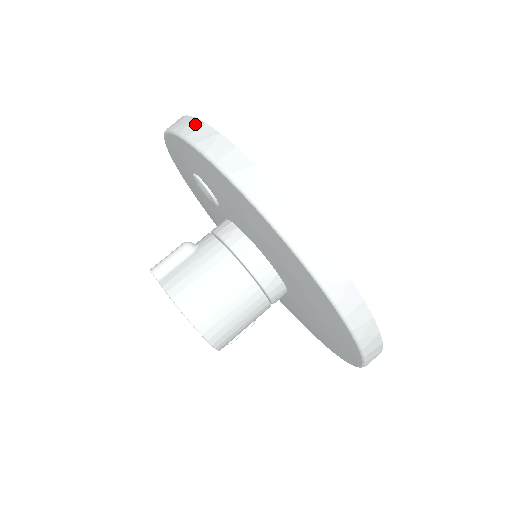
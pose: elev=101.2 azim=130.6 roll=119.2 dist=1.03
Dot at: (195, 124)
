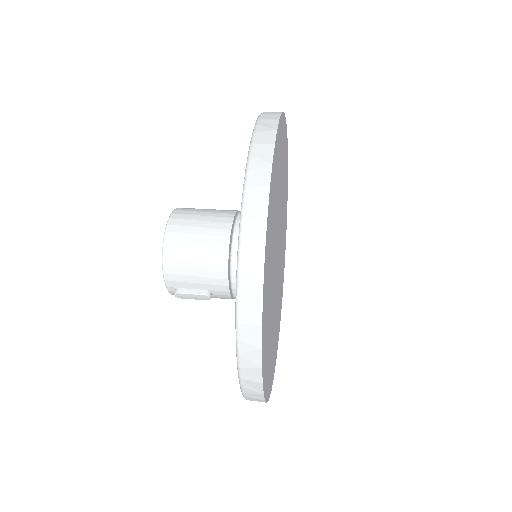
Dot at: occluded
